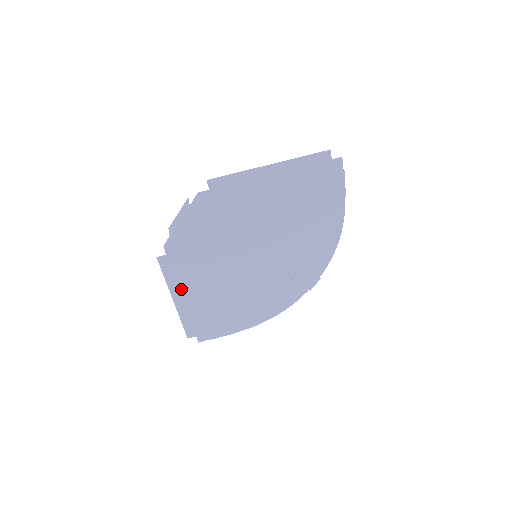
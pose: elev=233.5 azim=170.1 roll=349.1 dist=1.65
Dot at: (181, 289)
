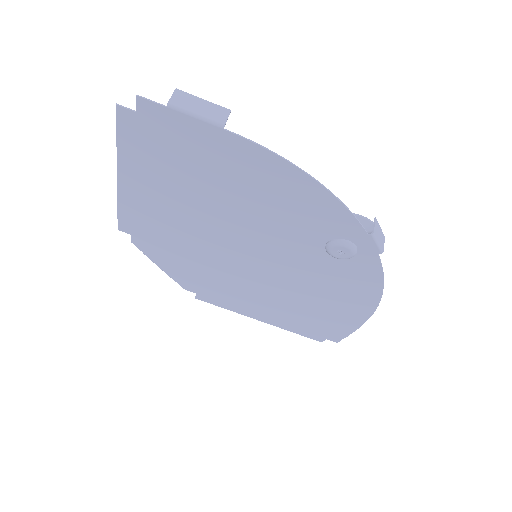
Dot at: (249, 310)
